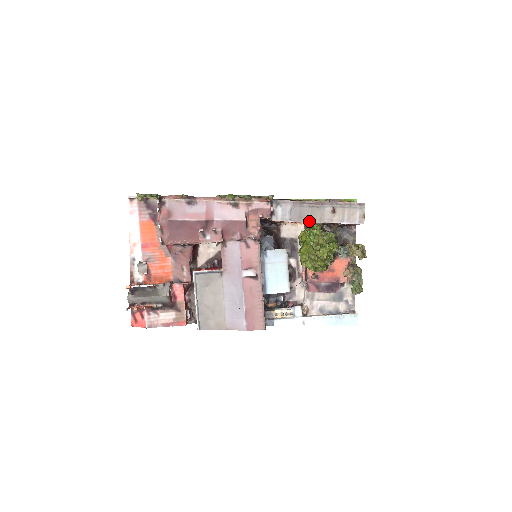
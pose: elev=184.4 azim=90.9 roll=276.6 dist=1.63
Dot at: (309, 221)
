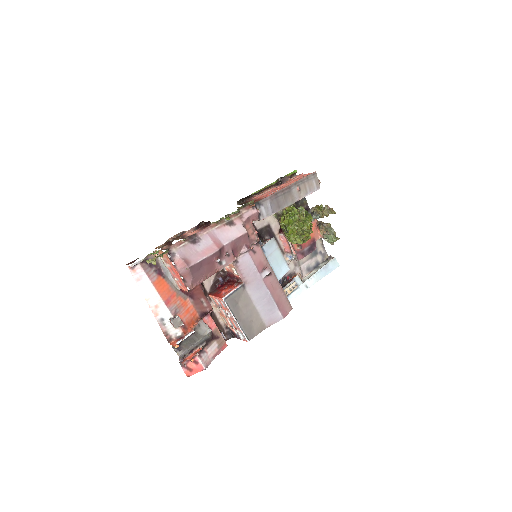
Dot at: (286, 206)
